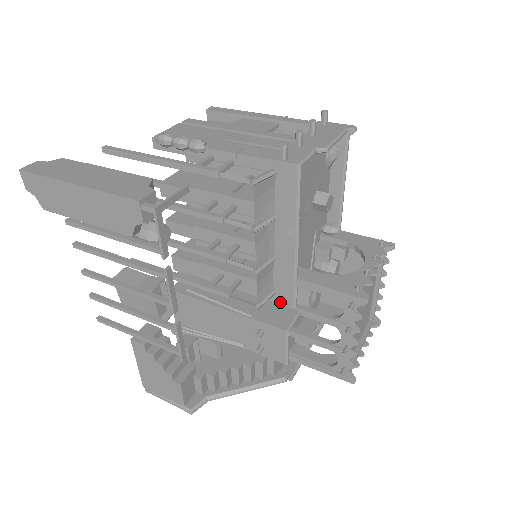
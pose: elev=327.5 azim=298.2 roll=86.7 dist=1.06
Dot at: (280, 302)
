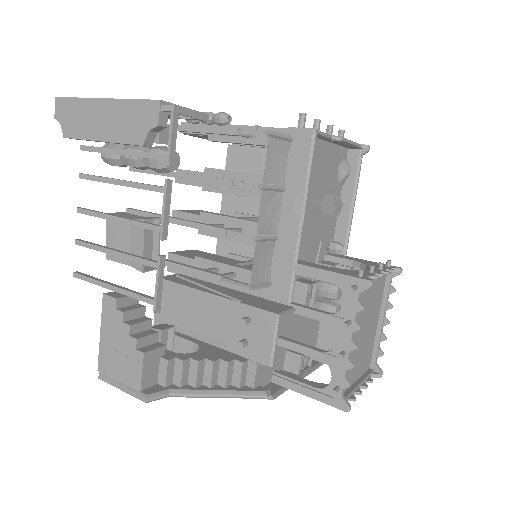
Dot at: (274, 297)
